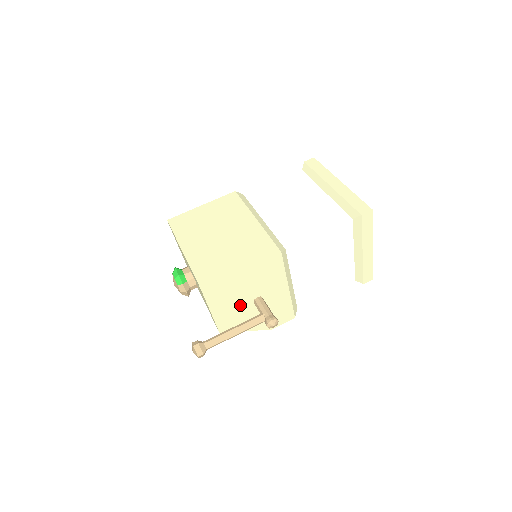
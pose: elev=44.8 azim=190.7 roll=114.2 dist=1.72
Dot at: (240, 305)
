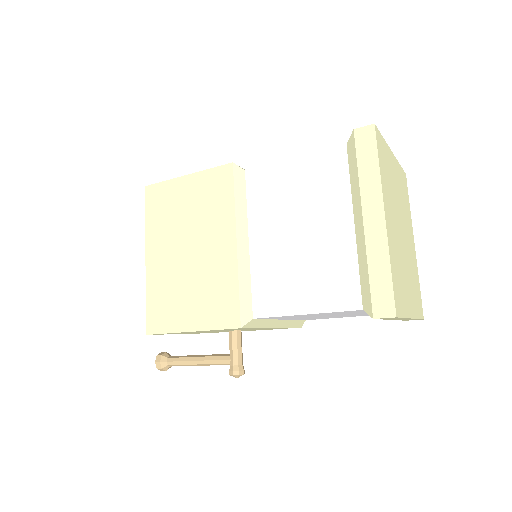
Dot at: occluded
